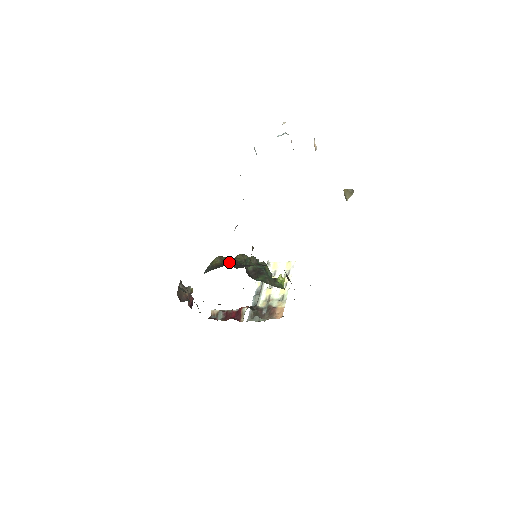
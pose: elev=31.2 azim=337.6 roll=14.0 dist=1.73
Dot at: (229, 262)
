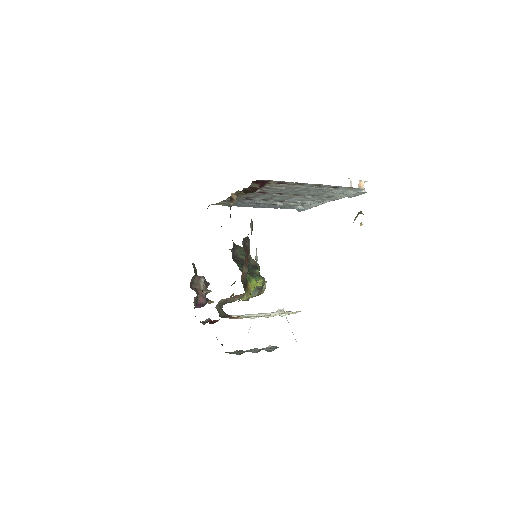
Dot at: occluded
